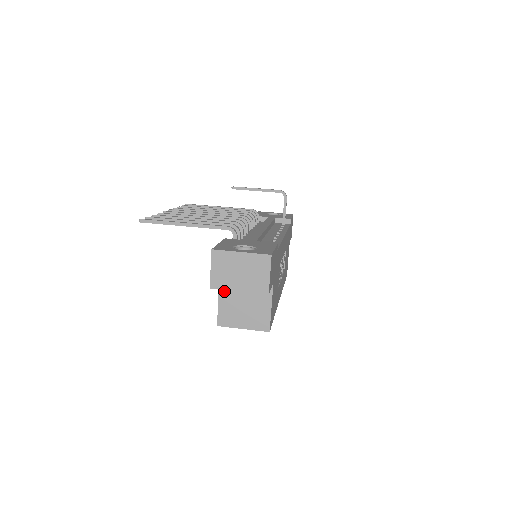
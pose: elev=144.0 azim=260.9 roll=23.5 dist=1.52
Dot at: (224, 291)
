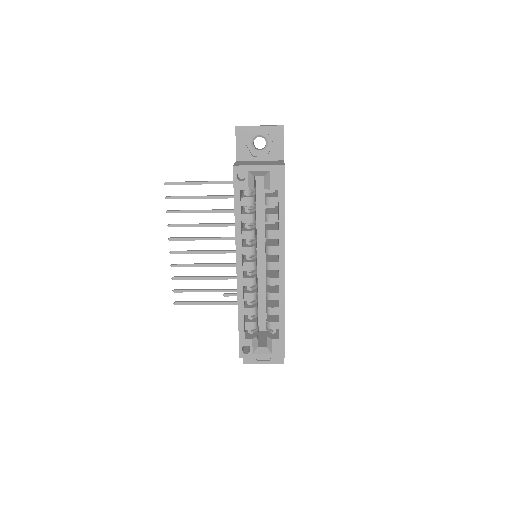
Dot at: (240, 162)
